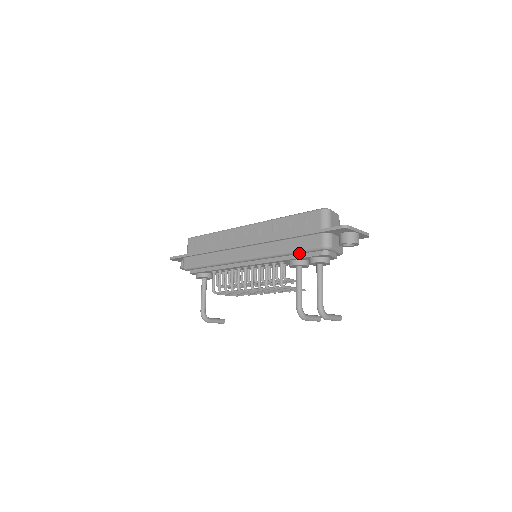
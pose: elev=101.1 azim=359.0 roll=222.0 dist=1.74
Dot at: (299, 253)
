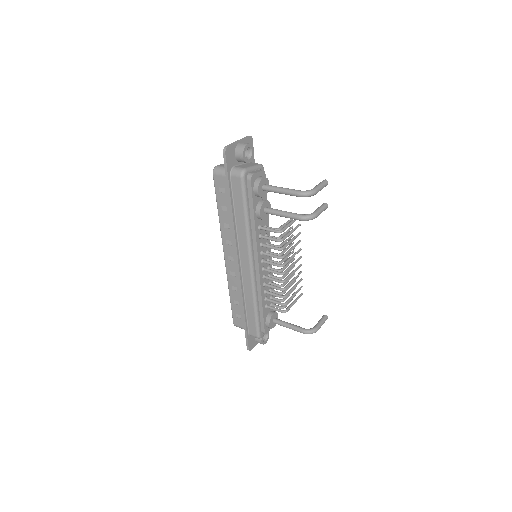
Dot at: (248, 204)
